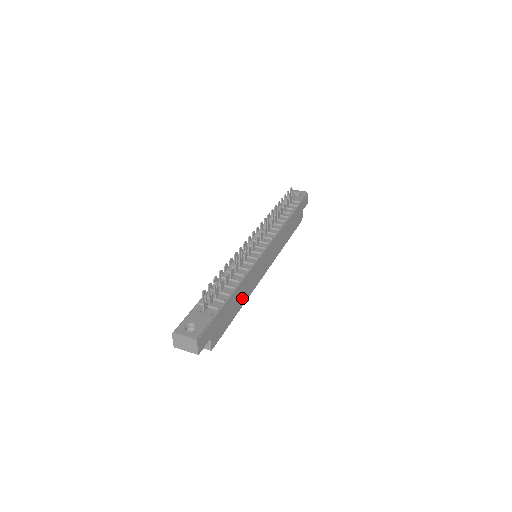
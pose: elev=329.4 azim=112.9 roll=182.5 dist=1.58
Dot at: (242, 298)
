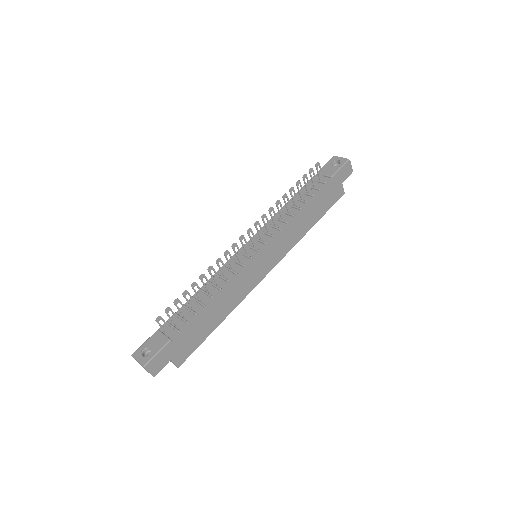
Dot at: (224, 310)
